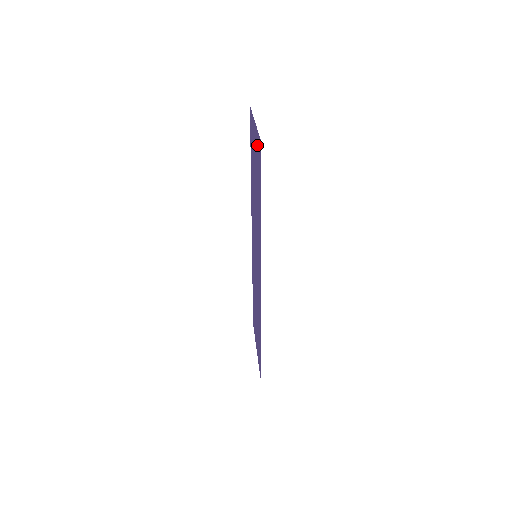
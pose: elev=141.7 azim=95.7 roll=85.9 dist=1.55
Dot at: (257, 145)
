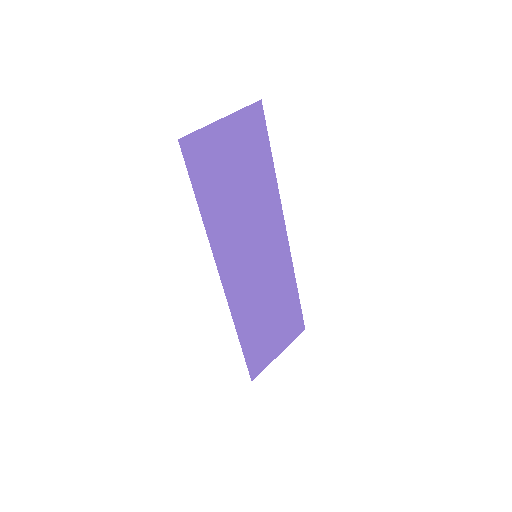
Dot at: (207, 143)
